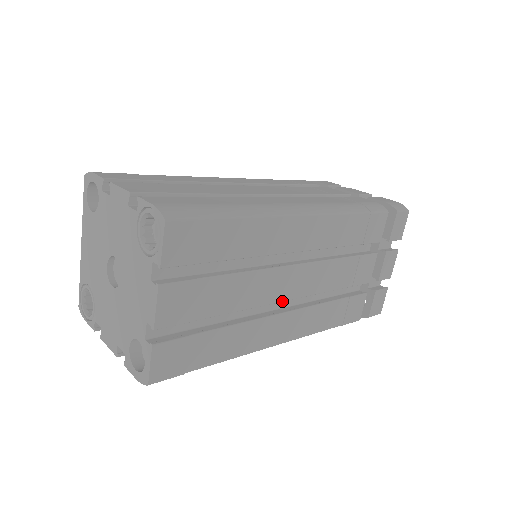
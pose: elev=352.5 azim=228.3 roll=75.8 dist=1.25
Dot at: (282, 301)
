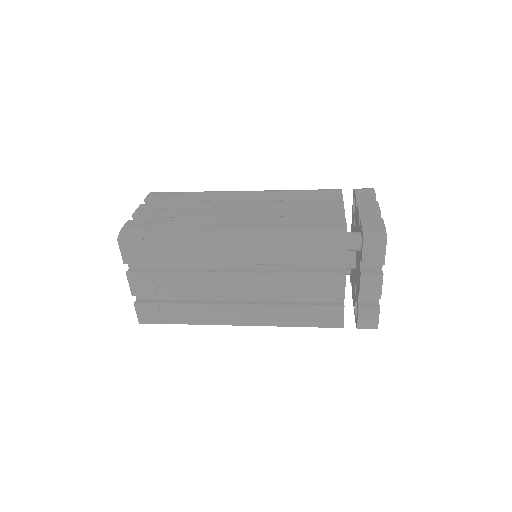
Dot at: (232, 296)
